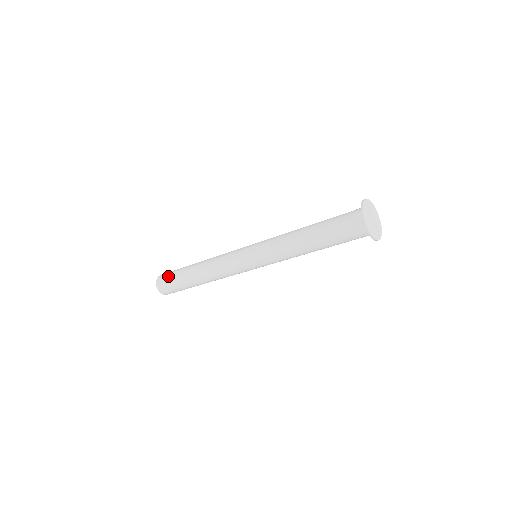
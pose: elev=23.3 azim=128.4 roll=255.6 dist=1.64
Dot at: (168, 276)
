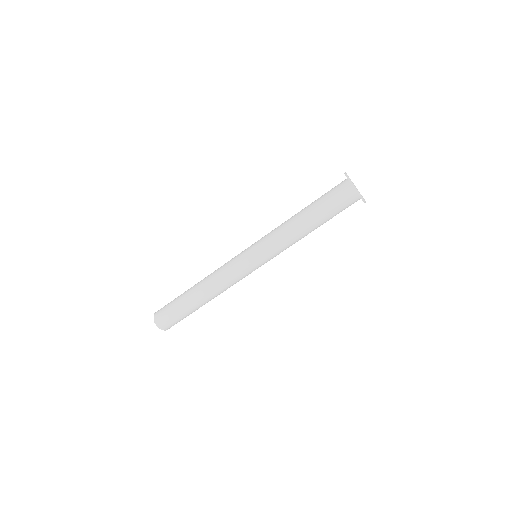
Dot at: (168, 312)
